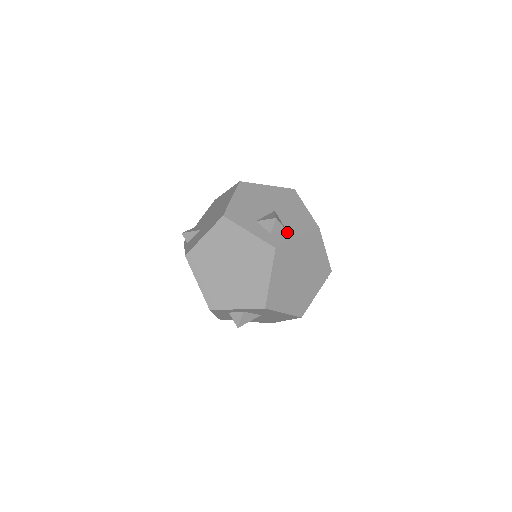
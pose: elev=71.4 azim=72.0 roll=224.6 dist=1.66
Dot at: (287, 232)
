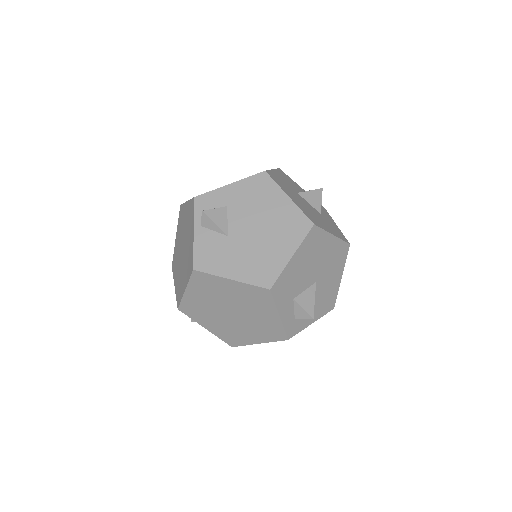
Dot at: occluded
